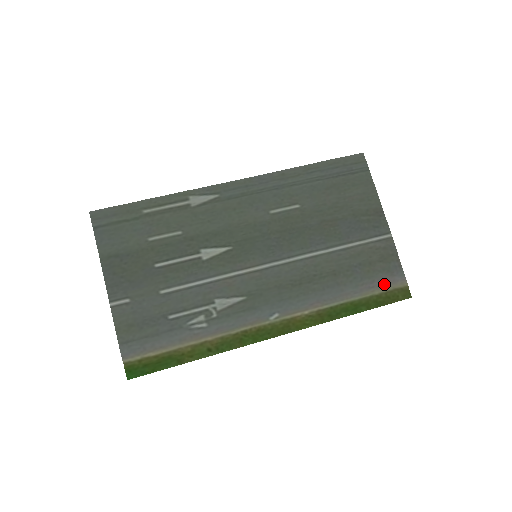
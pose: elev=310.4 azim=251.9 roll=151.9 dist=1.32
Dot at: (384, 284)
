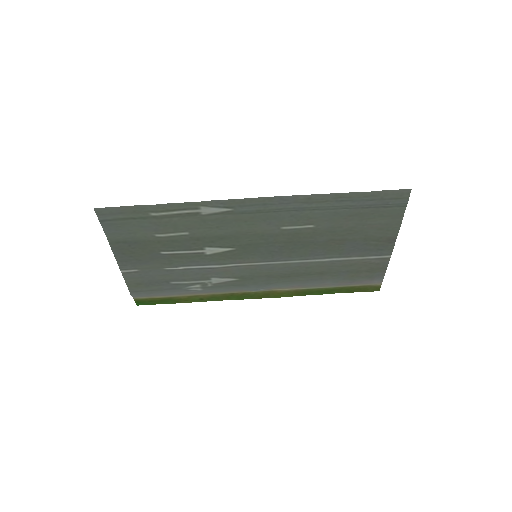
Dot at: (361, 283)
